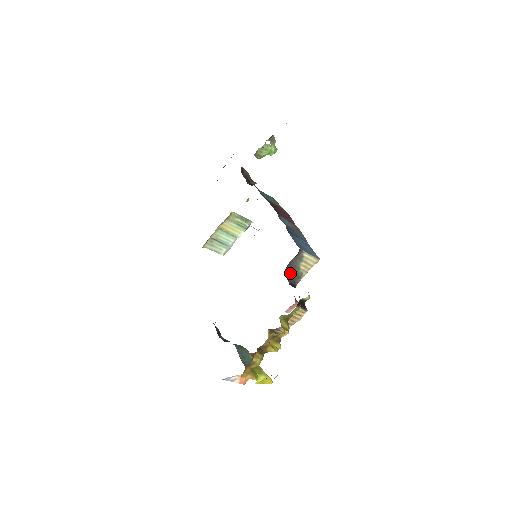
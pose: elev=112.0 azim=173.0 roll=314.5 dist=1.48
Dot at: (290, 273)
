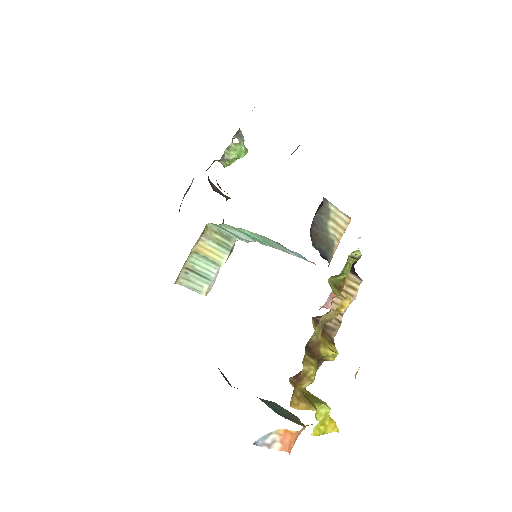
Dot at: (317, 240)
